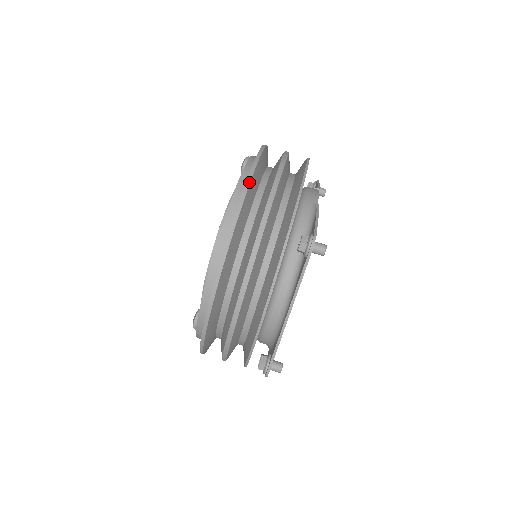
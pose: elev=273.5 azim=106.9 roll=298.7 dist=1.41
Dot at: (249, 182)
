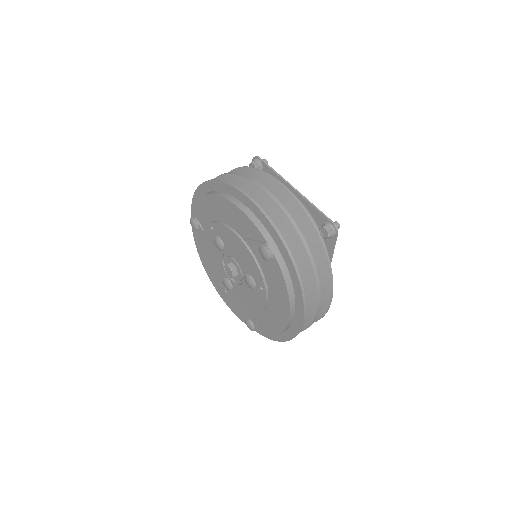
Dot at: (201, 184)
